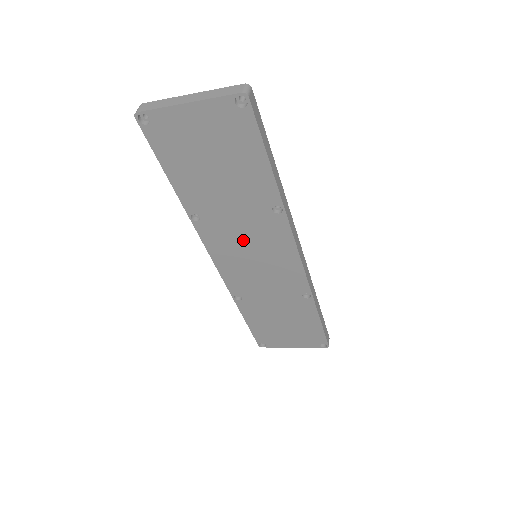
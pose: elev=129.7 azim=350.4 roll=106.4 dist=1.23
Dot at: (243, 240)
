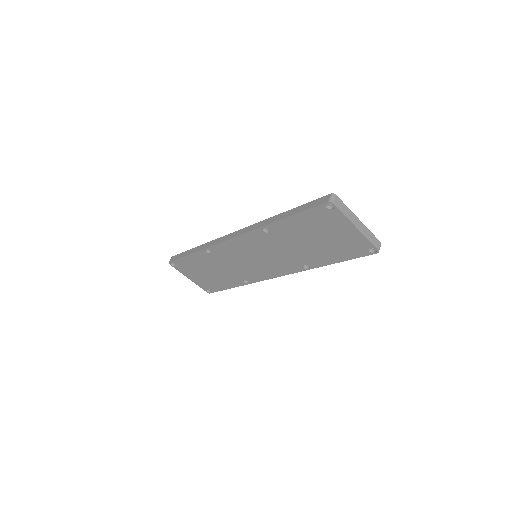
Dot at: (267, 253)
